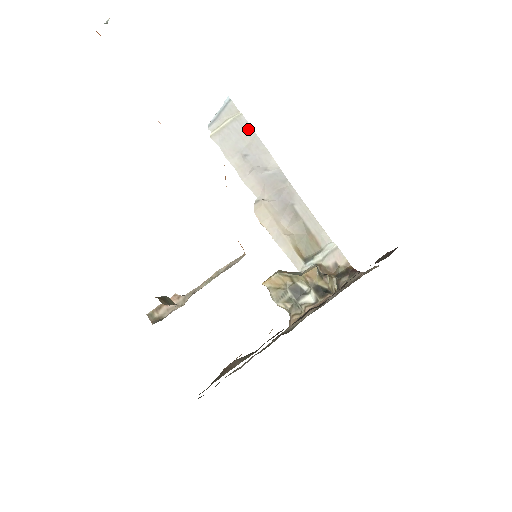
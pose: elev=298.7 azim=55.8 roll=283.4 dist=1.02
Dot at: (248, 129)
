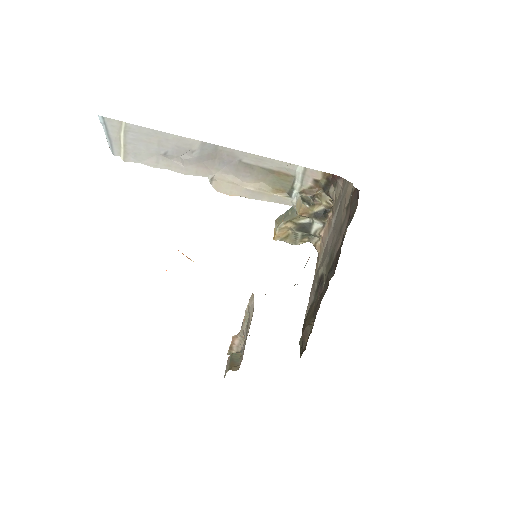
Dot at: (144, 131)
